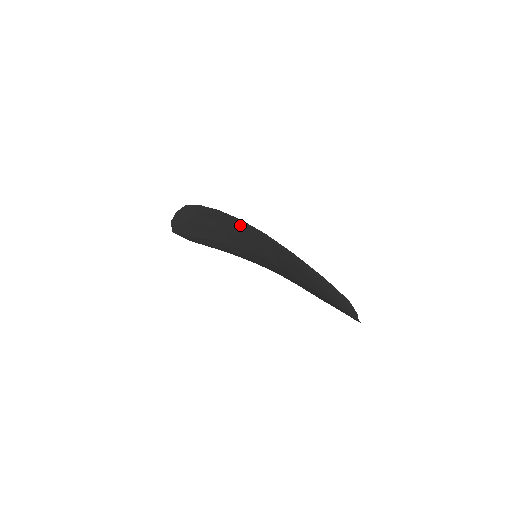
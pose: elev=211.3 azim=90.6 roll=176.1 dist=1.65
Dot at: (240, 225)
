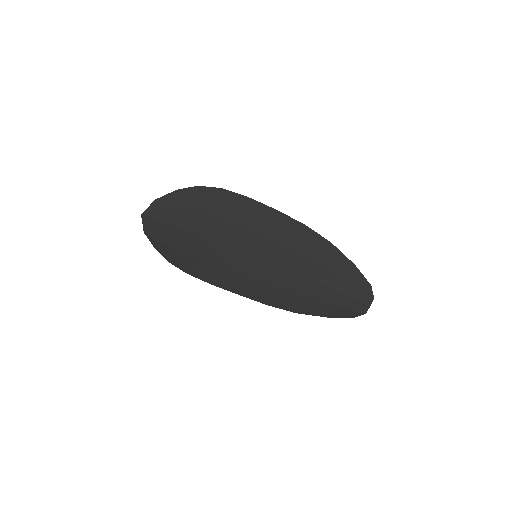
Dot at: (270, 215)
